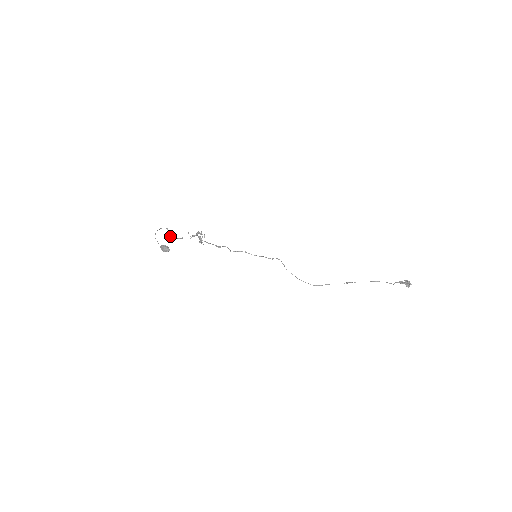
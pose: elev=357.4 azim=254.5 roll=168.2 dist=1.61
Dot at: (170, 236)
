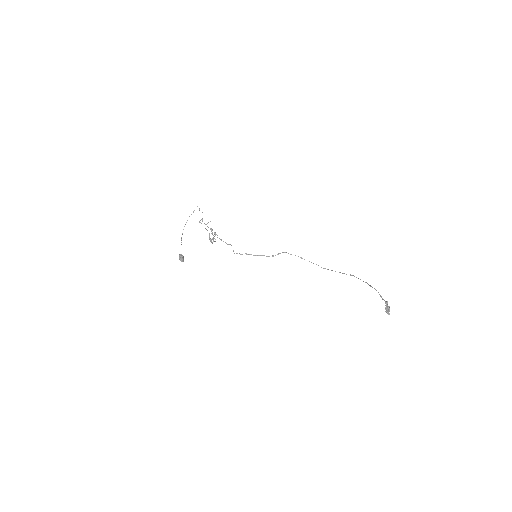
Dot at: (200, 220)
